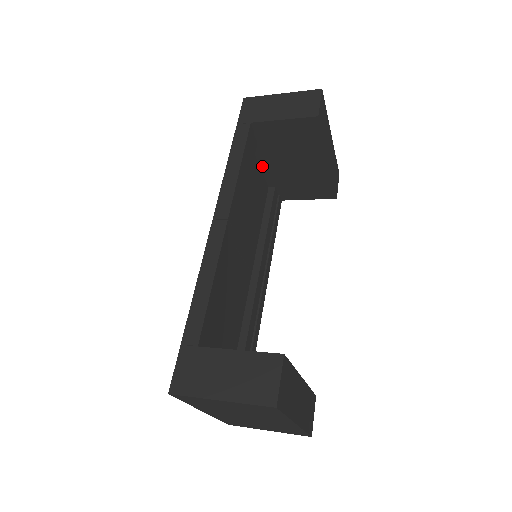
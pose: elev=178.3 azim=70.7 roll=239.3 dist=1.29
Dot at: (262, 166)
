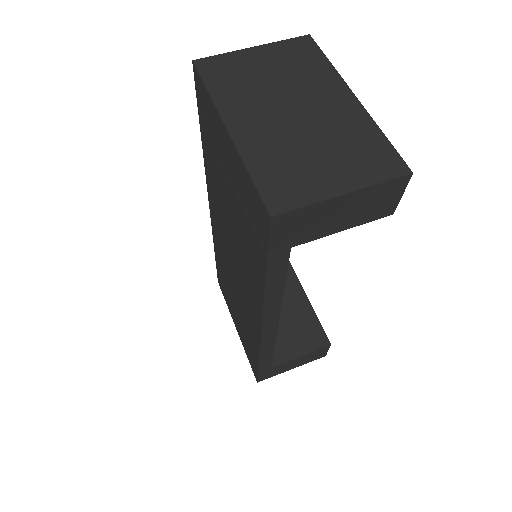
Dot at: occluded
